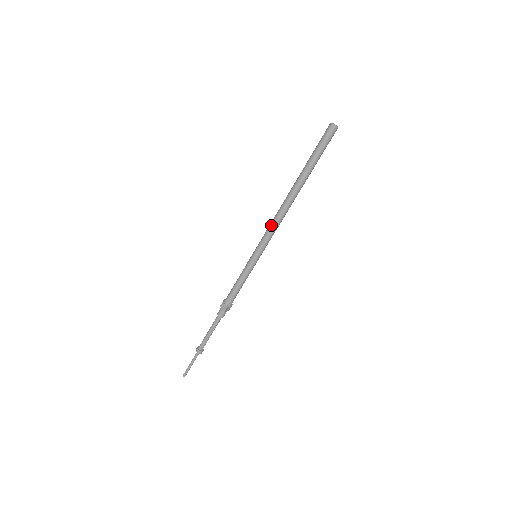
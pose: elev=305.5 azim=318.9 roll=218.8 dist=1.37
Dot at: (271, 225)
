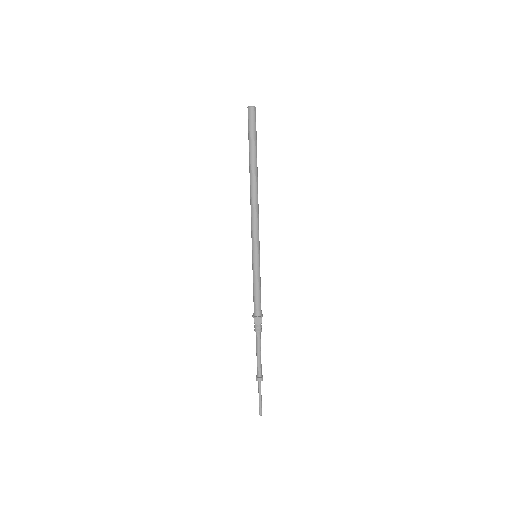
Dot at: (254, 220)
